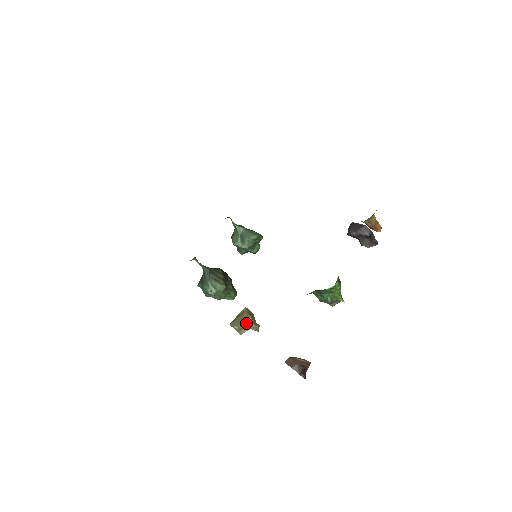
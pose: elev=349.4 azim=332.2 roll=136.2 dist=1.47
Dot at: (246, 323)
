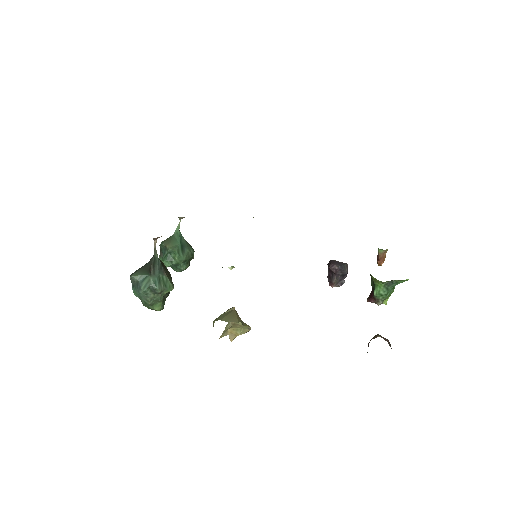
Dot at: (242, 321)
